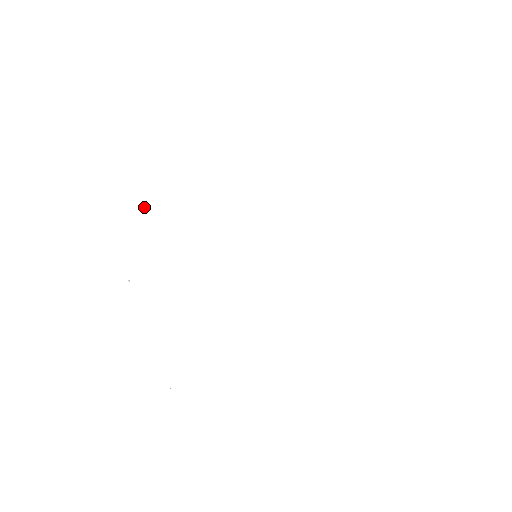
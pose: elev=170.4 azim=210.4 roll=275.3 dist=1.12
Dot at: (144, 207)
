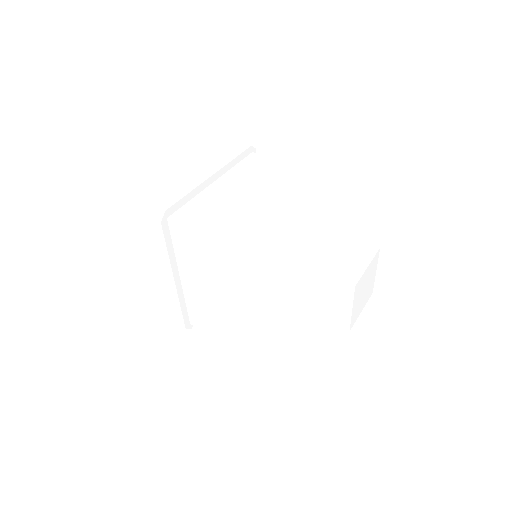
Dot at: occluded
